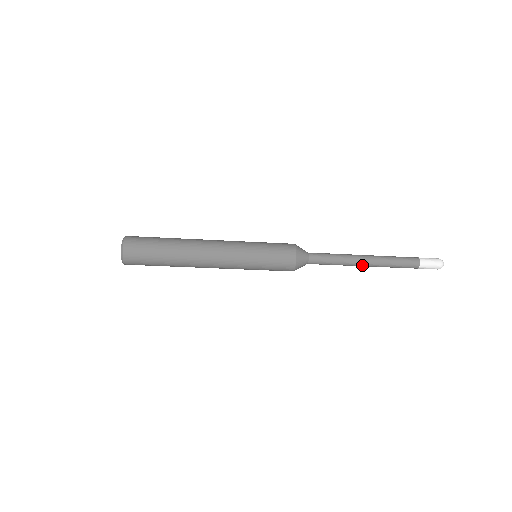
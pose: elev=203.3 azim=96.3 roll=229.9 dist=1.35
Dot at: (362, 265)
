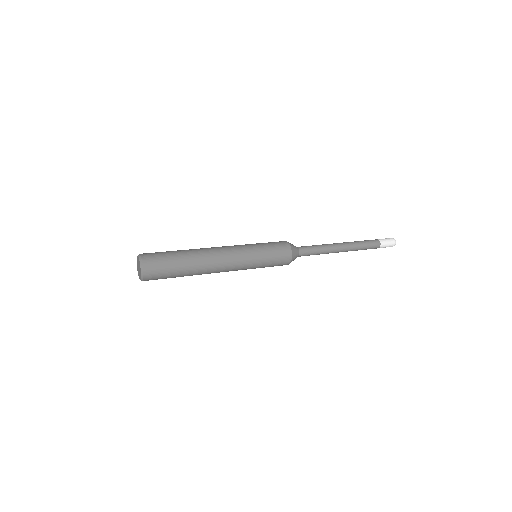
Dot at: (340, 250)
